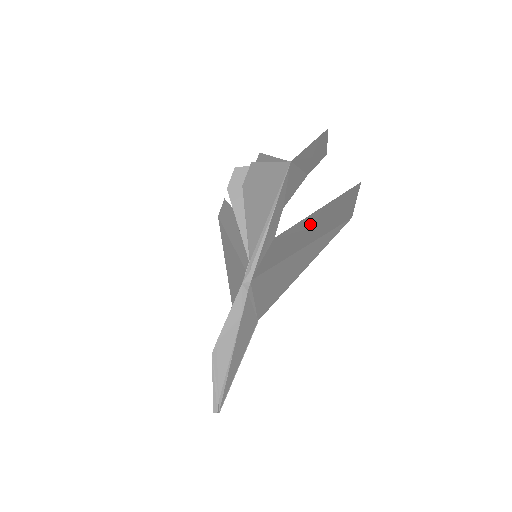
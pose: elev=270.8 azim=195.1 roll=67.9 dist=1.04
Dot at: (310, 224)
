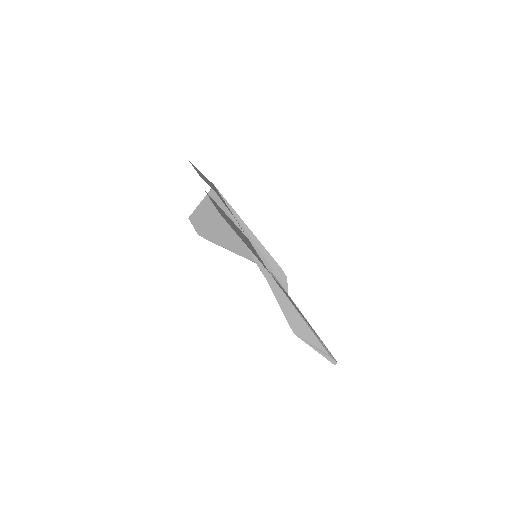
Dot at: (232, 224)
